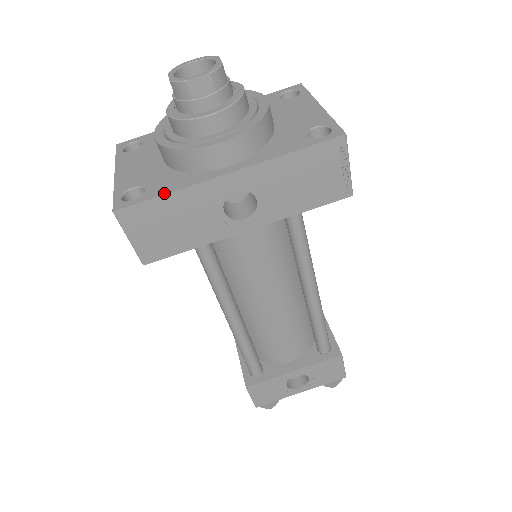
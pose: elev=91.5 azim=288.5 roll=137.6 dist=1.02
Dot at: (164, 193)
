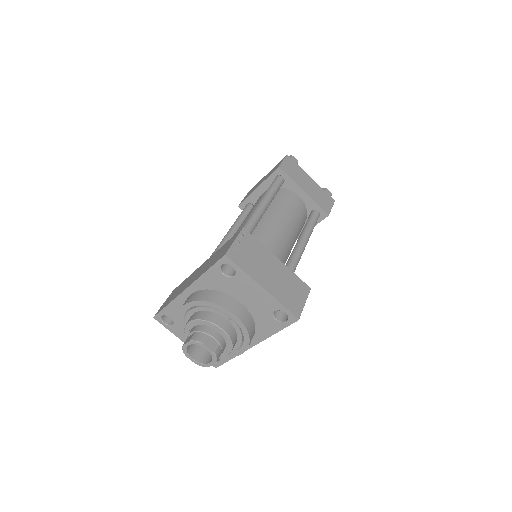
Dot at: (230, 359)
